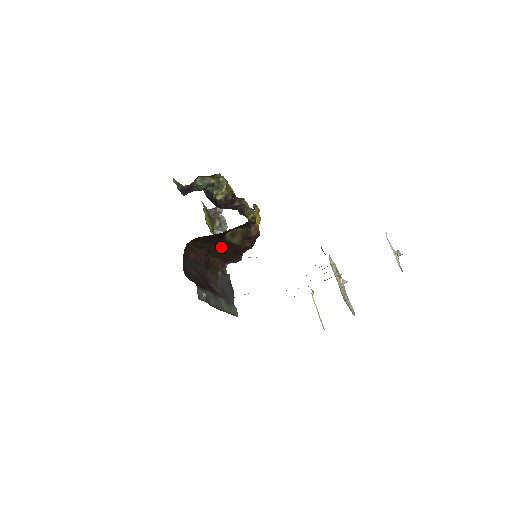
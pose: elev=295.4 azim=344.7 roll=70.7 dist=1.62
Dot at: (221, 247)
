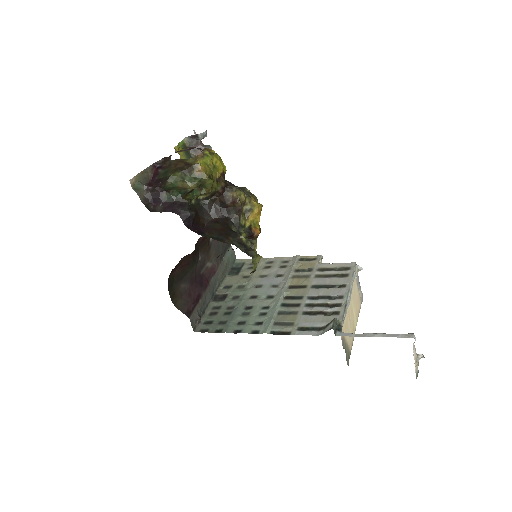
Dot at: occluded
